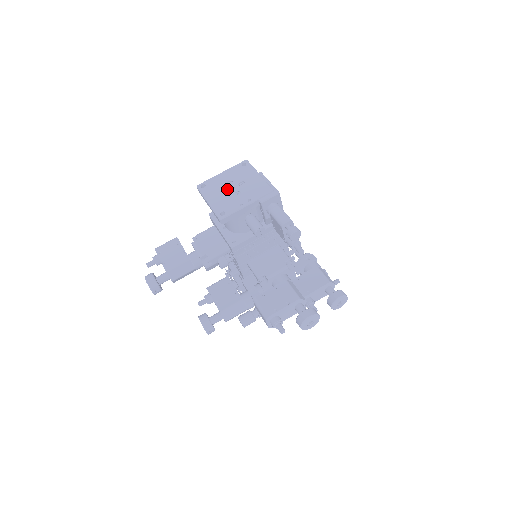
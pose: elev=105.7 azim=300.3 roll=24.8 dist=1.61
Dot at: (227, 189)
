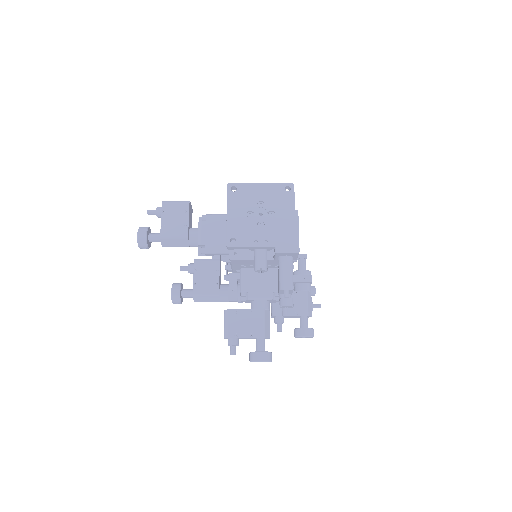
Dot at: (254, 211)
